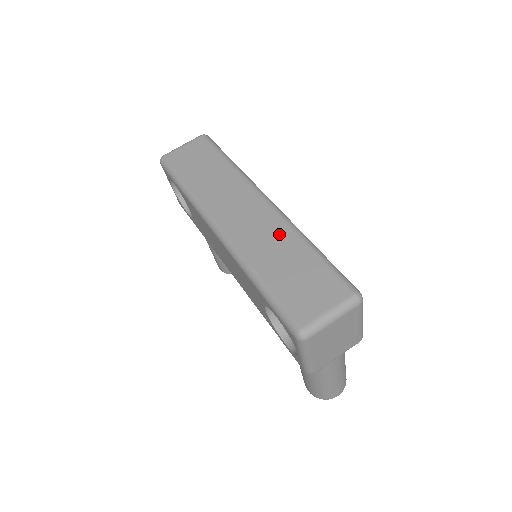
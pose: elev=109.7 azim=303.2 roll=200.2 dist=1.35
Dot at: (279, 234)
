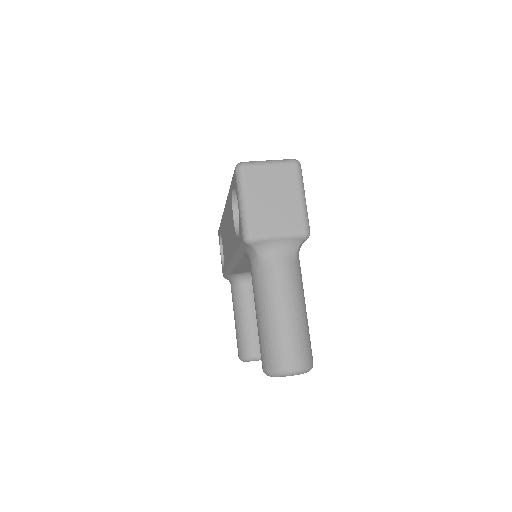
Dot at: occluded
